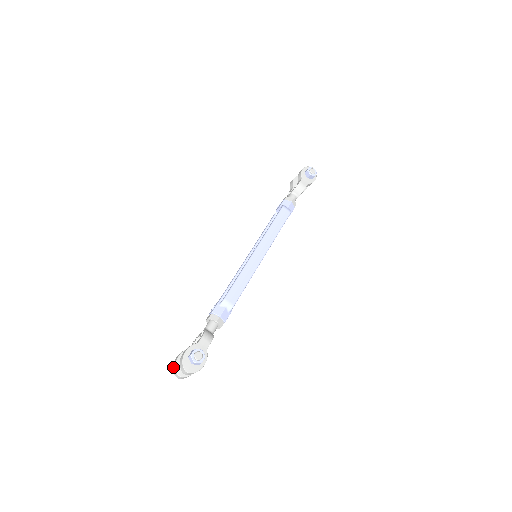
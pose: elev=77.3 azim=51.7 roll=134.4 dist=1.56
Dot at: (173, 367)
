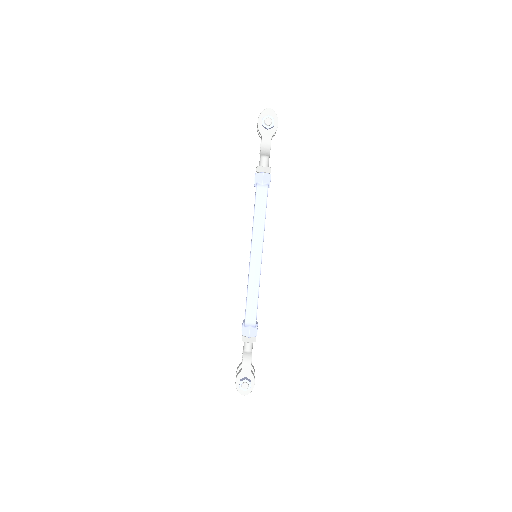
Dot at: occluded
